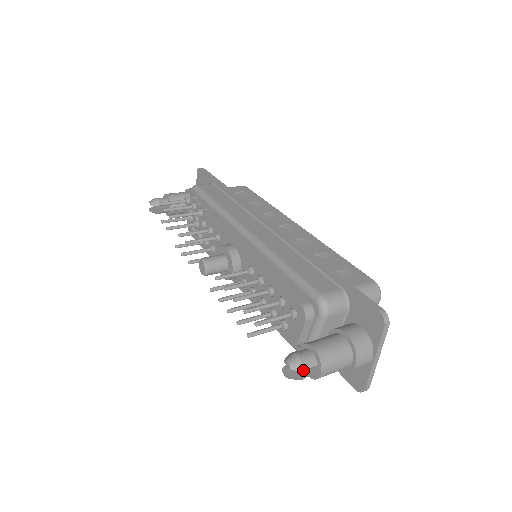
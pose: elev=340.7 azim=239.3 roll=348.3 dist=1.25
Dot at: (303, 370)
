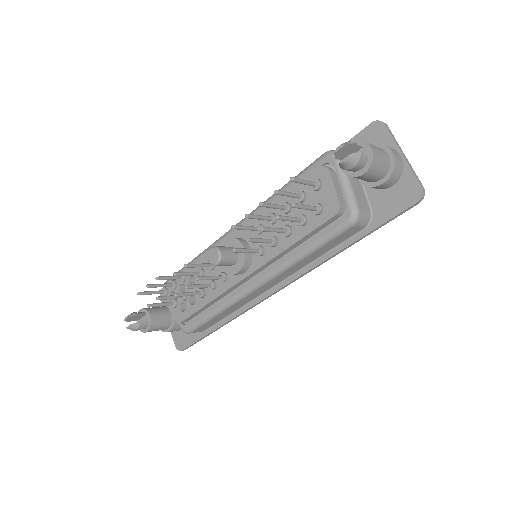
Dot at: (354, 143)
